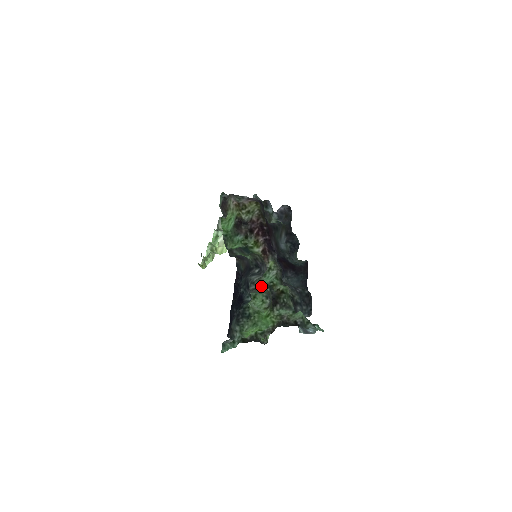
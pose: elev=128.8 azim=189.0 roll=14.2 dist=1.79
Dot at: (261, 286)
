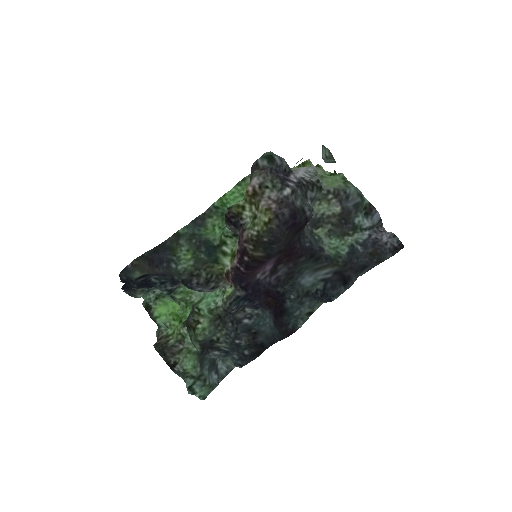
Dot at: (204, 293)
